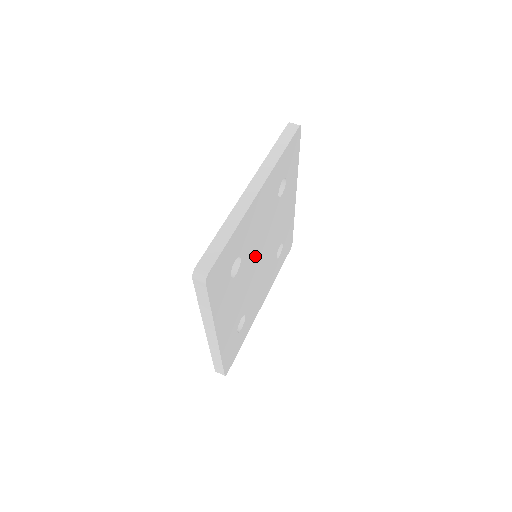
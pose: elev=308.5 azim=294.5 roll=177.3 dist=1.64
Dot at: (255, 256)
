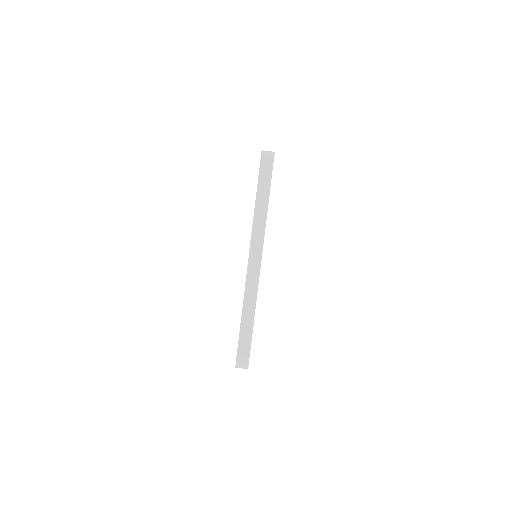
Dot at: occluded
